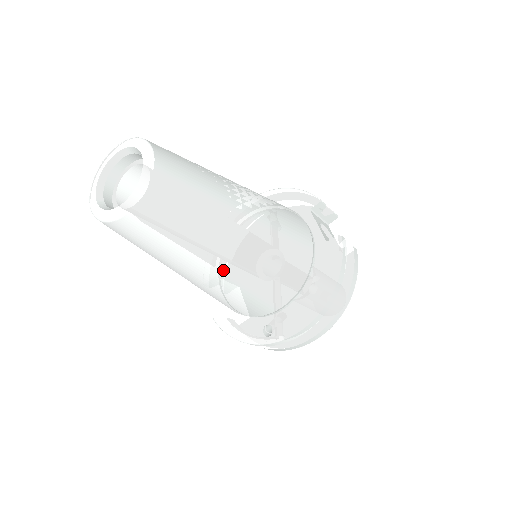
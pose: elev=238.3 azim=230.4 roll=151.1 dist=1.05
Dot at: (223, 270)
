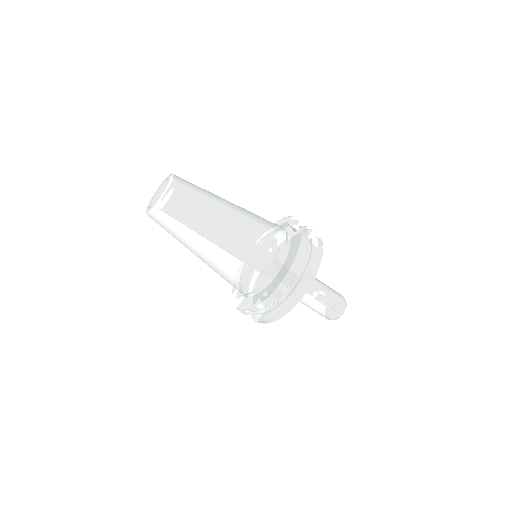
Dot at: (221, 241)
